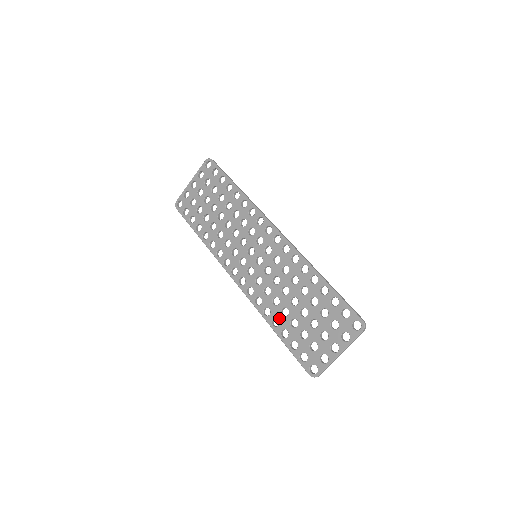
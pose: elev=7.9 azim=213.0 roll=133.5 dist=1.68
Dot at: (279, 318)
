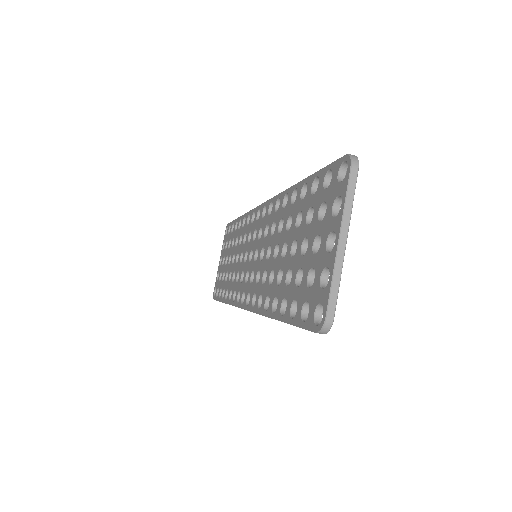
Dot at: (276, 294)
